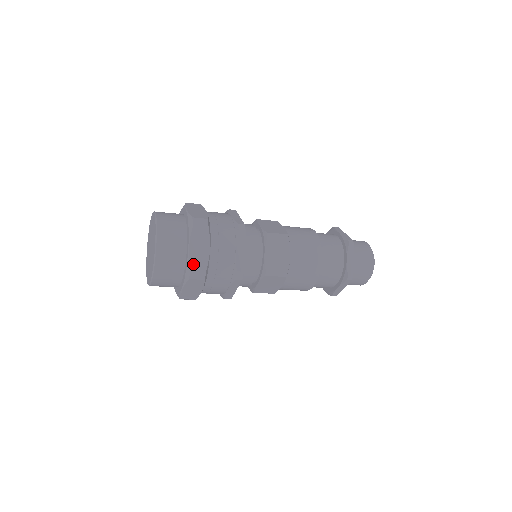
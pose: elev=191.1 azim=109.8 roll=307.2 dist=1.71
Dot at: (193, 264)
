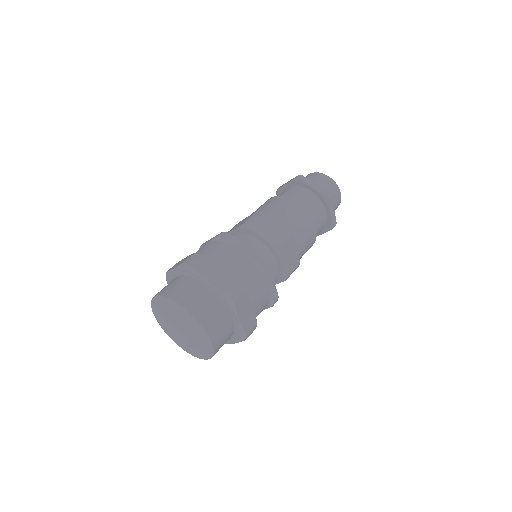
Dot at: occluded
